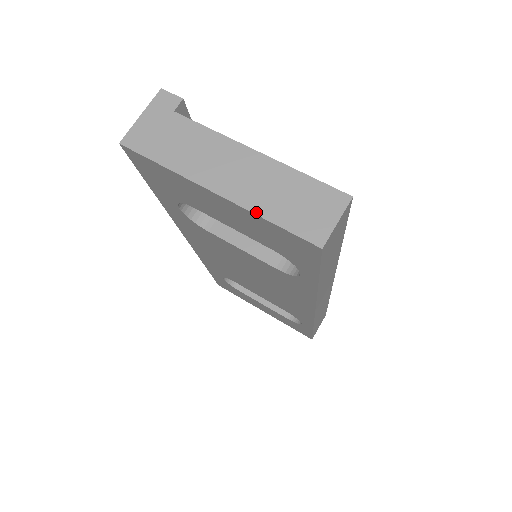
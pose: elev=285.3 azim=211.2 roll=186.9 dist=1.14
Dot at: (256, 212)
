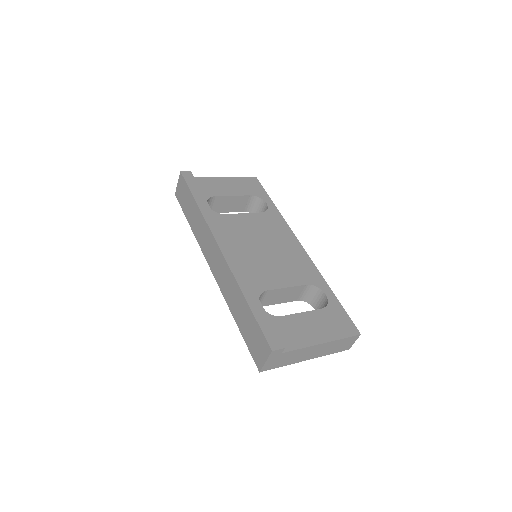
Dot at: (325, 355)
